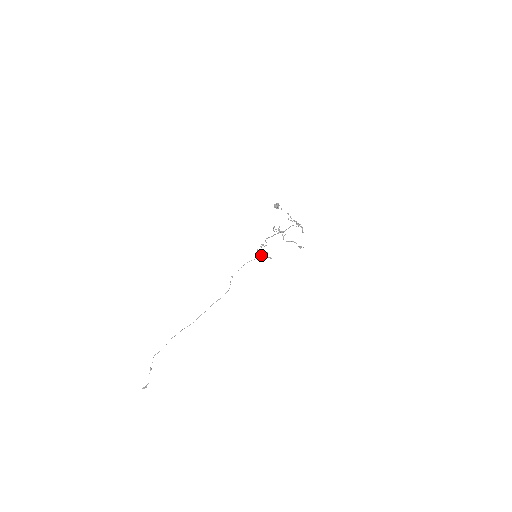
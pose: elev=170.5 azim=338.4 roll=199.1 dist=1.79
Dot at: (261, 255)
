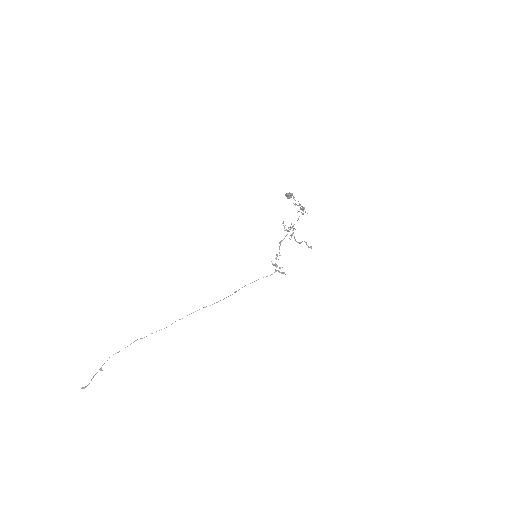
Dot at: (275, 270)
